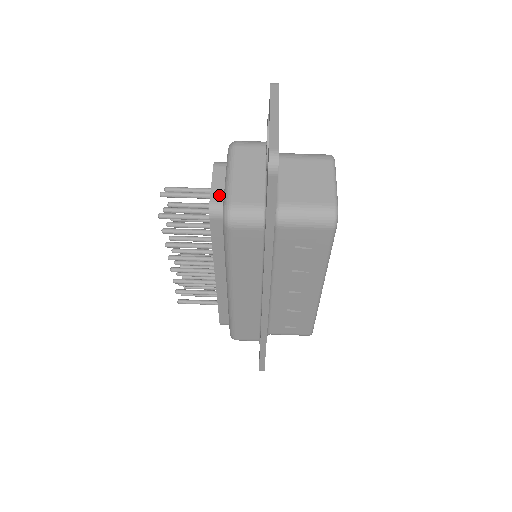
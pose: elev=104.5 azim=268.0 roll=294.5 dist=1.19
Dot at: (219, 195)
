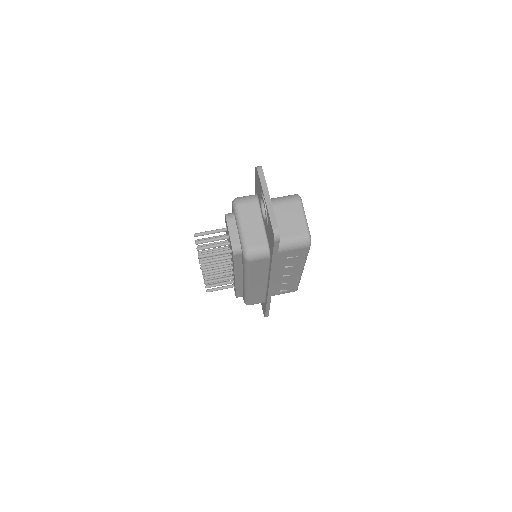
Dot at: (236, 240)
